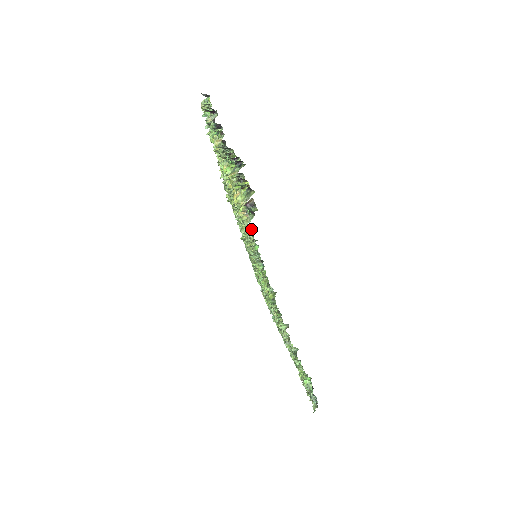
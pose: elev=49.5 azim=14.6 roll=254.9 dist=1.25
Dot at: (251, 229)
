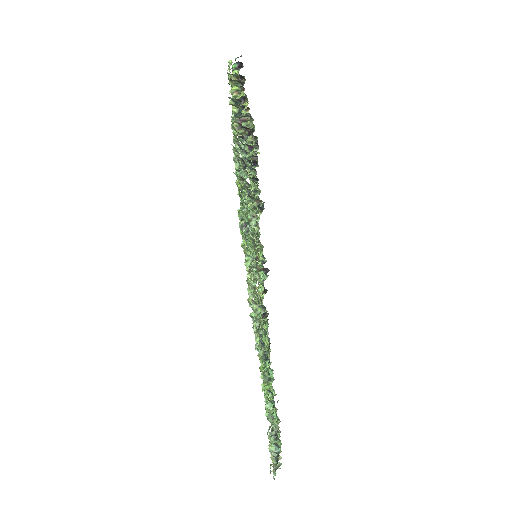
Dot at: (236, 122)
